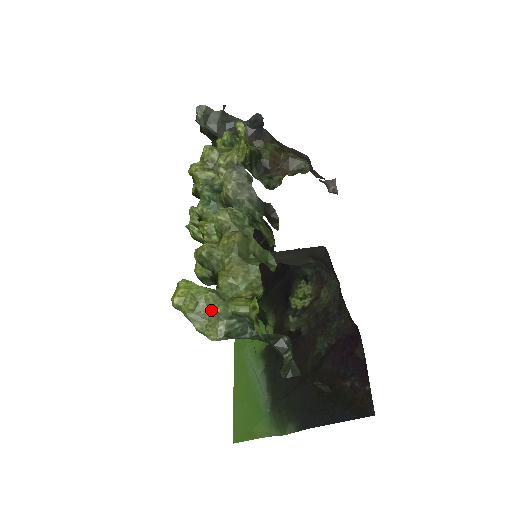
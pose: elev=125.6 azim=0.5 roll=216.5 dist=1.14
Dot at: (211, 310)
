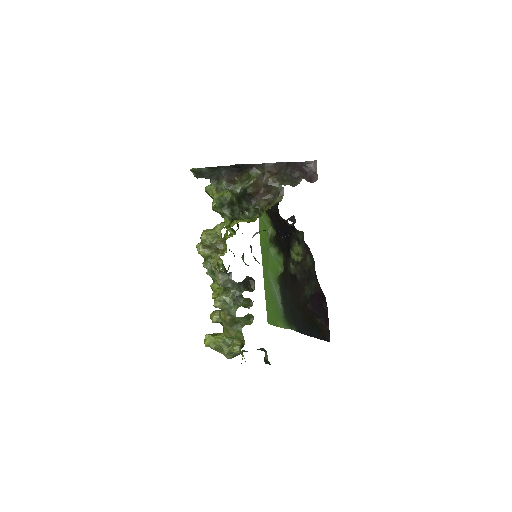
Dot at: (223, 350)
